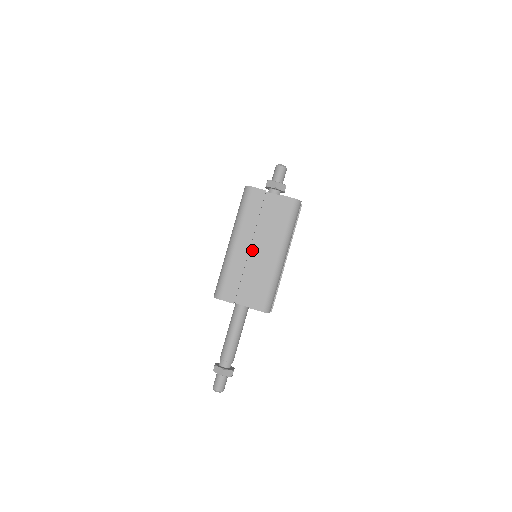
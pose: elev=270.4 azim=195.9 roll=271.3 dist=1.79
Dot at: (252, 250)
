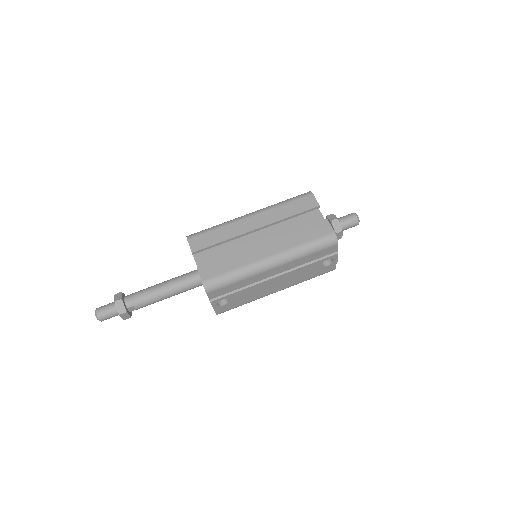
Dot at: (256, 236)
